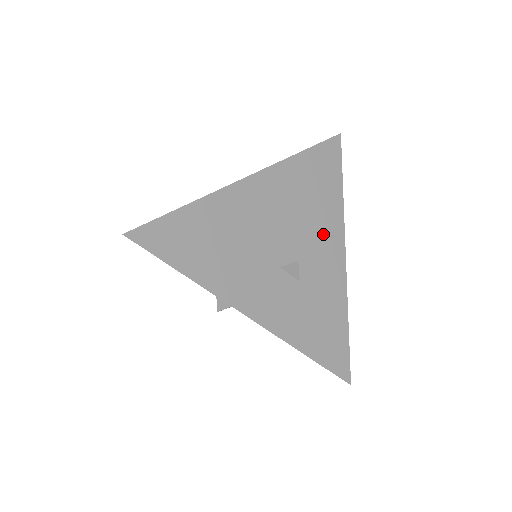
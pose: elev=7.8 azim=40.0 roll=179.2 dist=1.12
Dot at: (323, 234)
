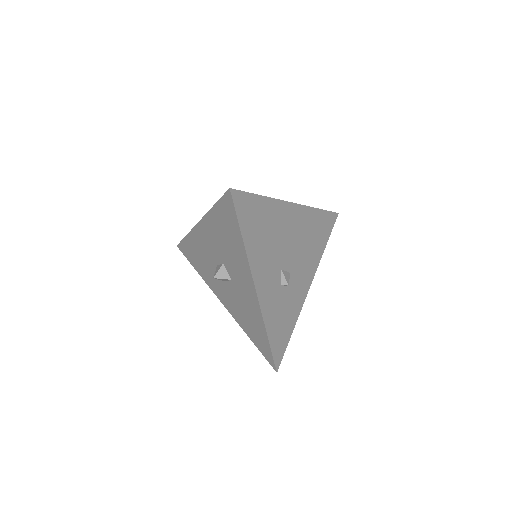
Dot at: (307, 266)
